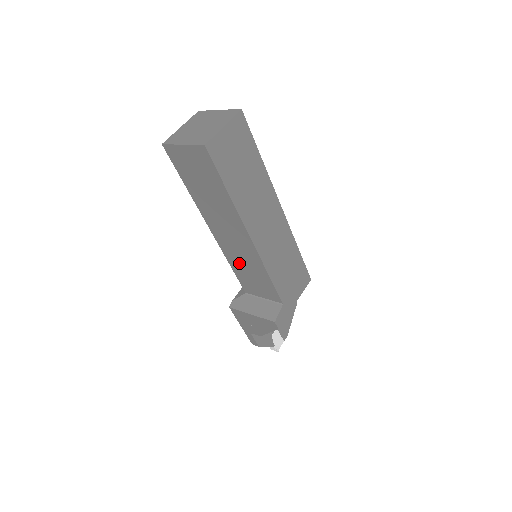
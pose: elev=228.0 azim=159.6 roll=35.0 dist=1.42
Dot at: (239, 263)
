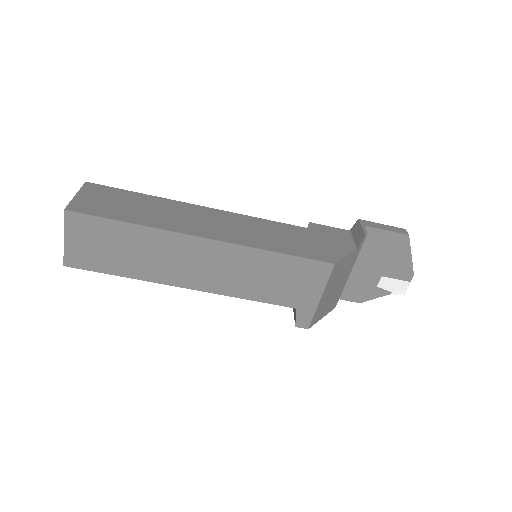
Dot at: occluded
